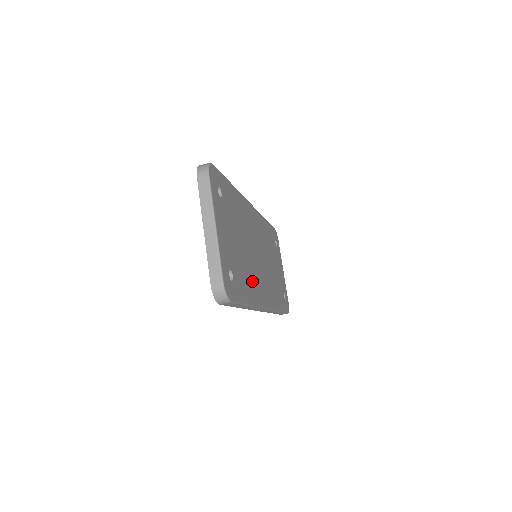
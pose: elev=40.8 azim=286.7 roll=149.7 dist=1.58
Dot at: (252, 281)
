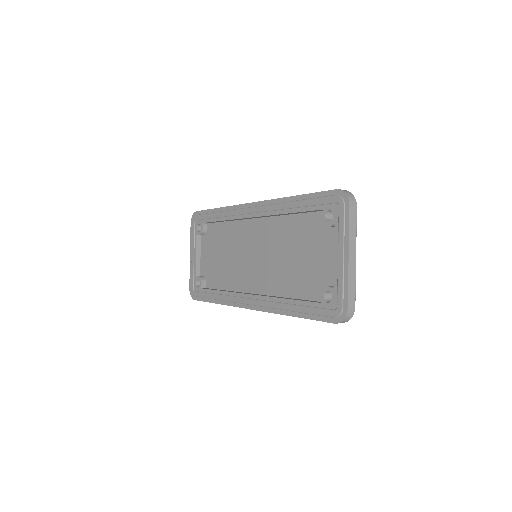
Dot at: (286, 289)
